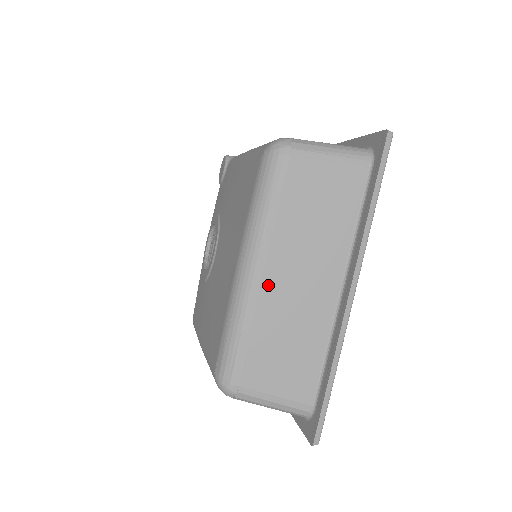
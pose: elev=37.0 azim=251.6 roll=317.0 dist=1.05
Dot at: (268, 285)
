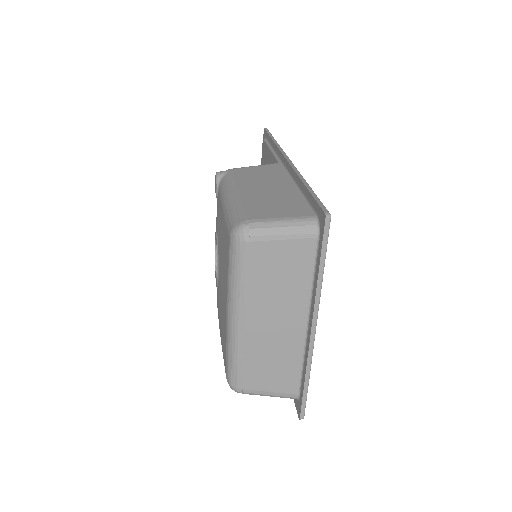
Dot at: (250, 329)
